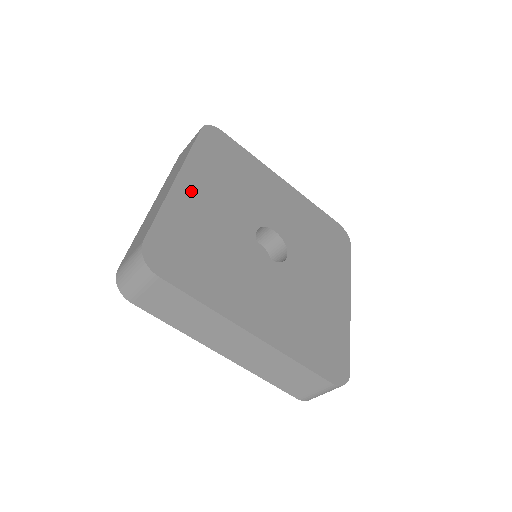
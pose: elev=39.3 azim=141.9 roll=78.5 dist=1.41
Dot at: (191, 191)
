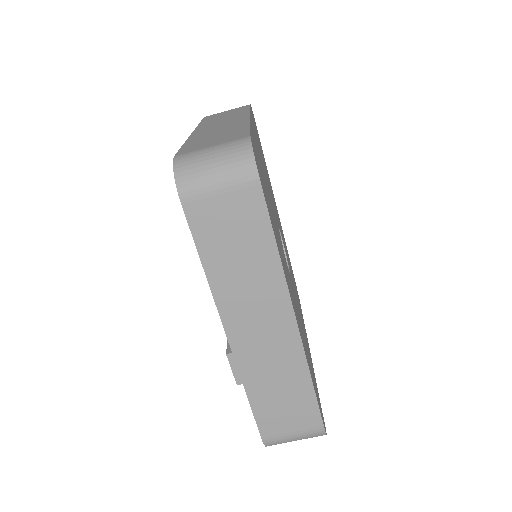
Dot at: (256, 141)
